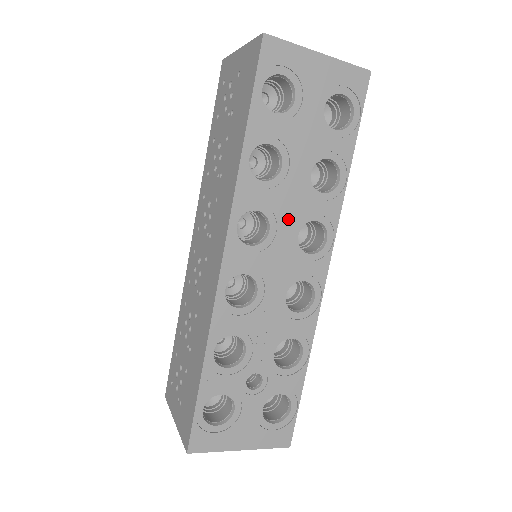
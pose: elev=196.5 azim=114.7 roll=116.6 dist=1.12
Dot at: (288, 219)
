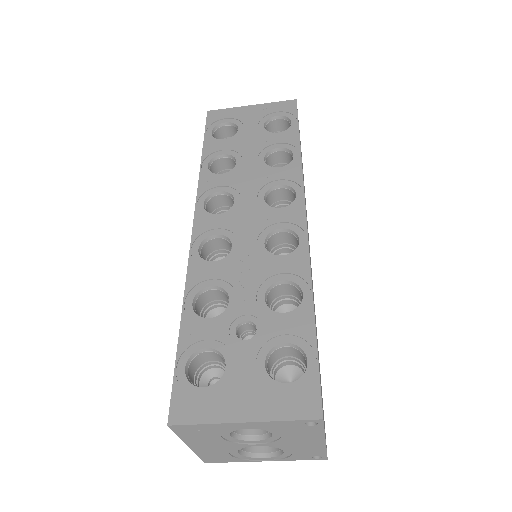
Dot at: (250, 189)
